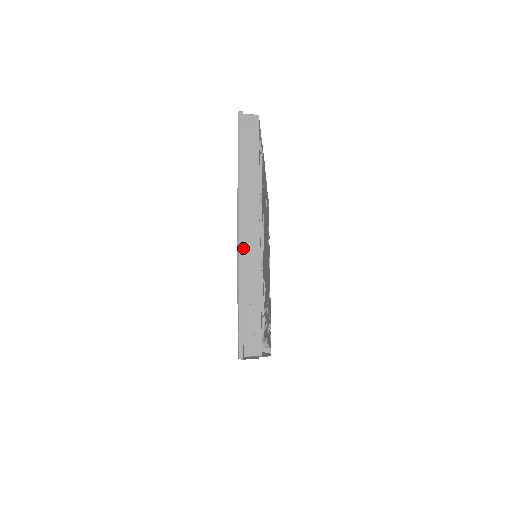
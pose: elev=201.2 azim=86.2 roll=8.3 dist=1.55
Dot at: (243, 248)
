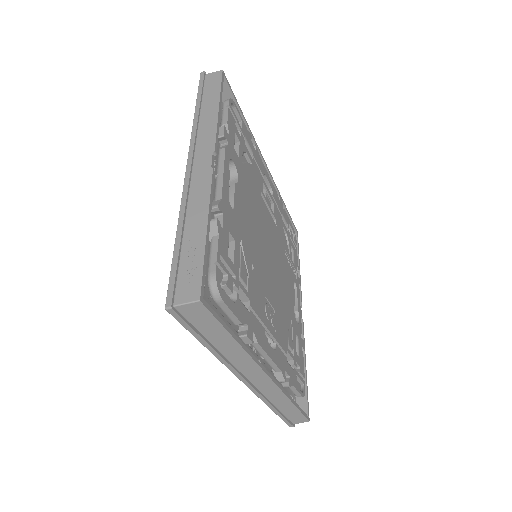
Dot at: (190, 183)
